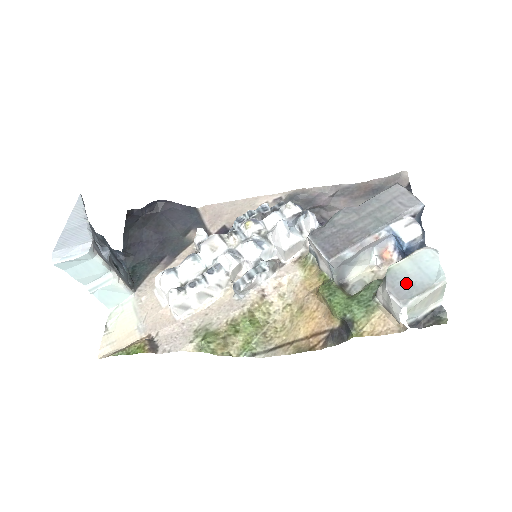
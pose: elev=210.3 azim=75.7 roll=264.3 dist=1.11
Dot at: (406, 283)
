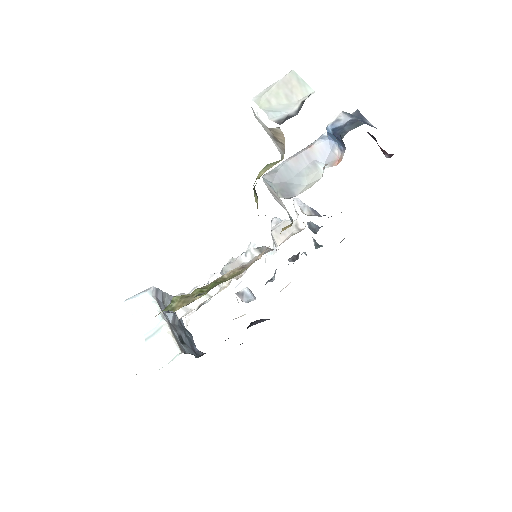
Dot at: occluded
